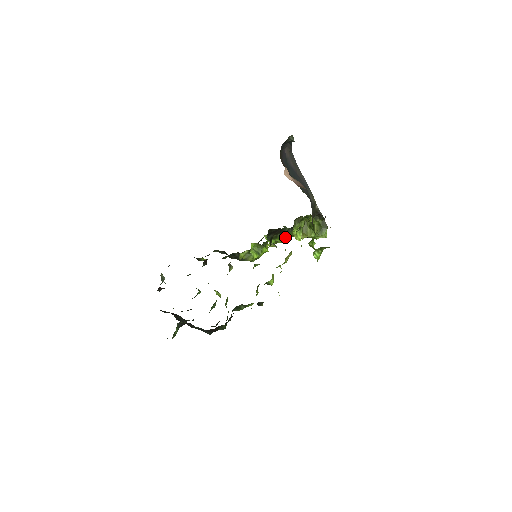
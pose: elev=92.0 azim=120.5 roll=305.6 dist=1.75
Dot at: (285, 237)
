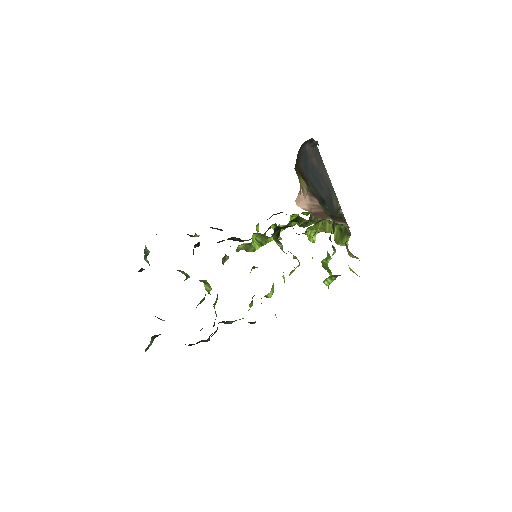
Dot at: (298, 225)
